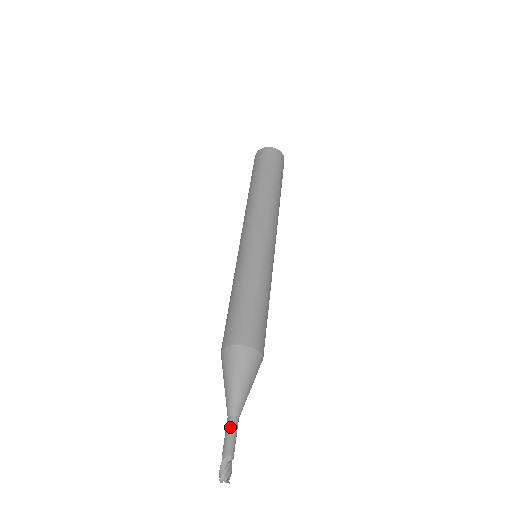
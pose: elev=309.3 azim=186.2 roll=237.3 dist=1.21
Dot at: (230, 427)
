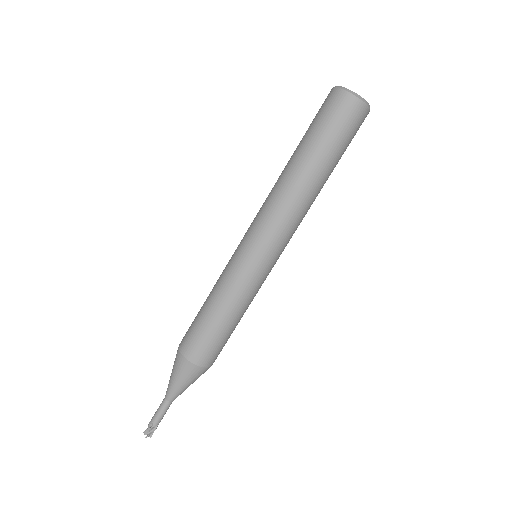
Dot at: (166, 409)
